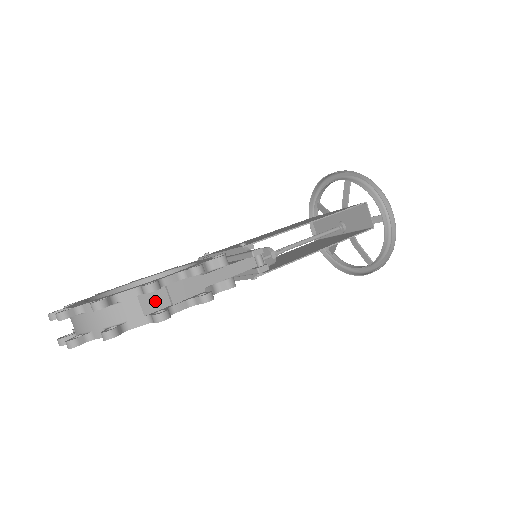
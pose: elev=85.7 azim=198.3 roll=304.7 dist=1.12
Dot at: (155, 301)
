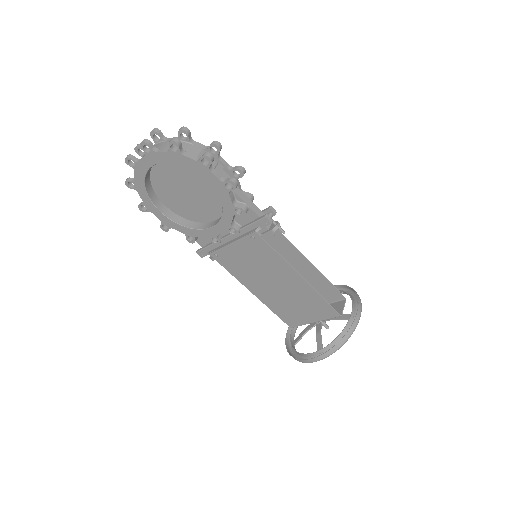
Dot at: (207, 161)
